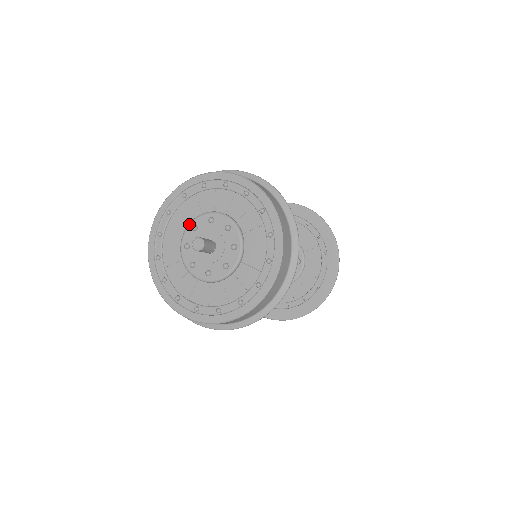
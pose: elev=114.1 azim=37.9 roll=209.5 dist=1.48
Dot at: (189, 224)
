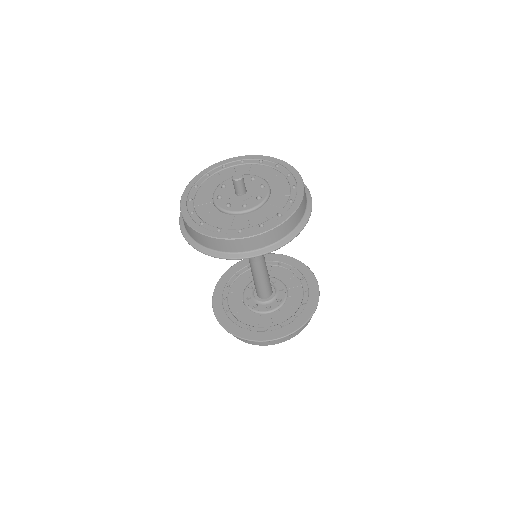
Dot at: (218, 186)
